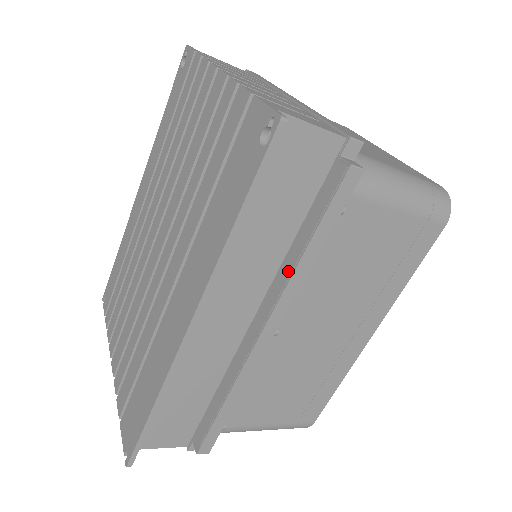
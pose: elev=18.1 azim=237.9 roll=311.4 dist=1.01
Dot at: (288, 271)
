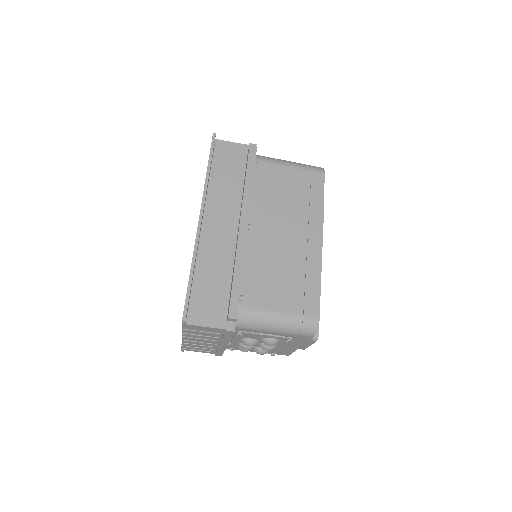
Dot at: (243, 194)
